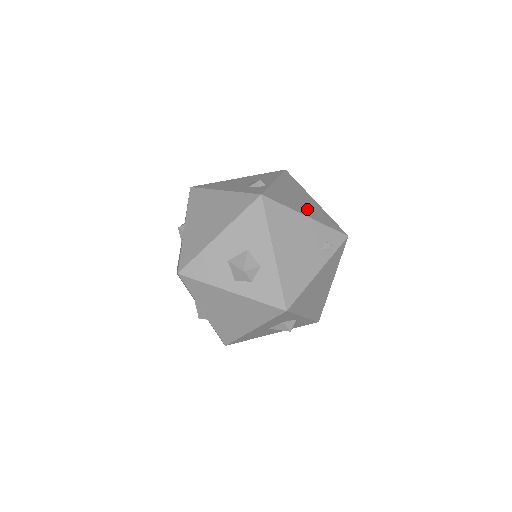
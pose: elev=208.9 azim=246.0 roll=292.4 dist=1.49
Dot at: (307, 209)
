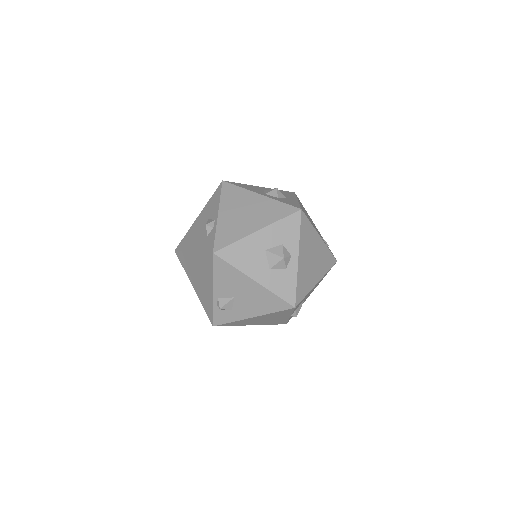
Dot at: occluded
